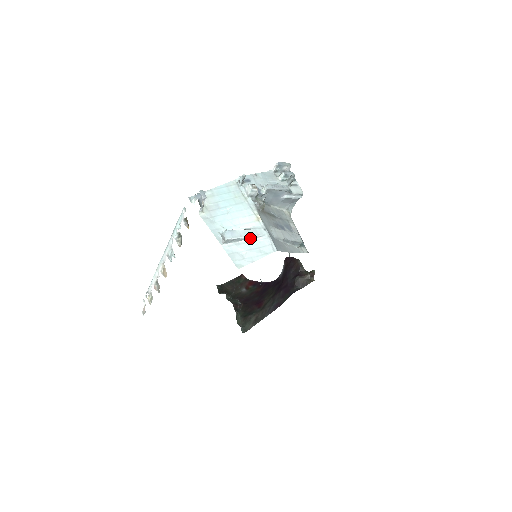
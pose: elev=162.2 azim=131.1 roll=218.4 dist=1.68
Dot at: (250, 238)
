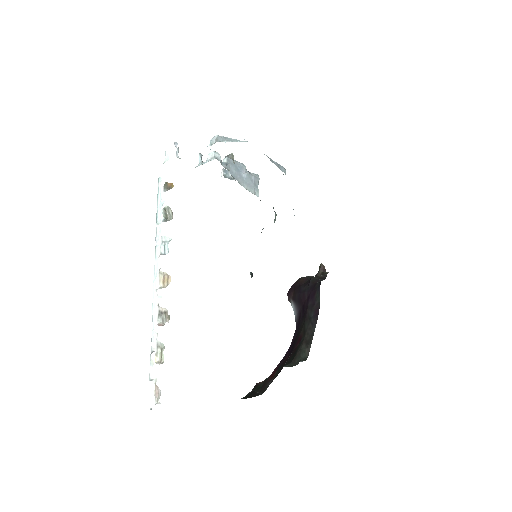
Dot at: (238, 141)
